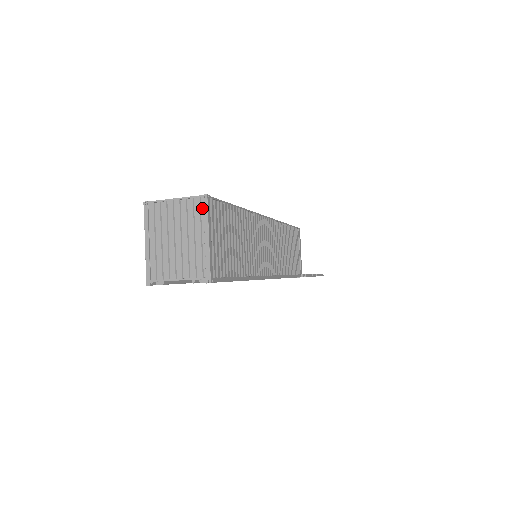
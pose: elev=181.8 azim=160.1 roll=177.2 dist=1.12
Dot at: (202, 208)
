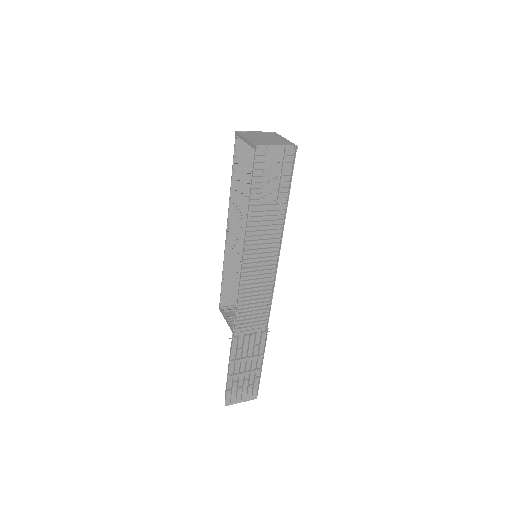
Dot at: (274, 134)
